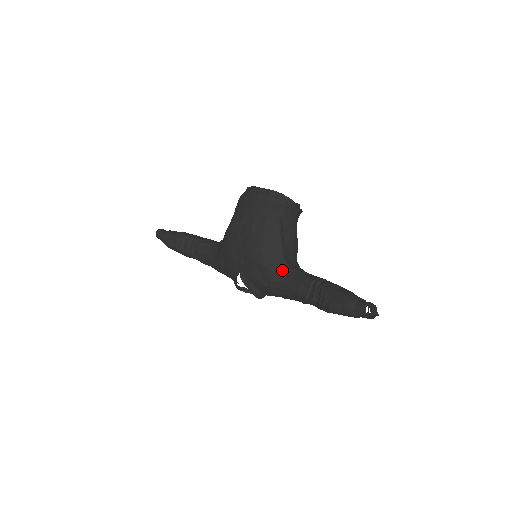
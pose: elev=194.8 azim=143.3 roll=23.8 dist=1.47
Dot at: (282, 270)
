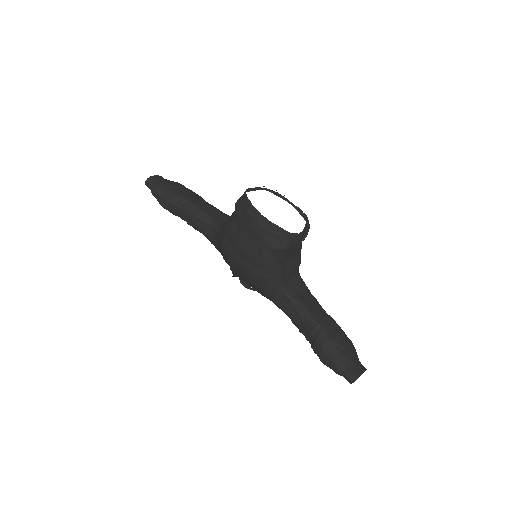
Dot at: (281, 296)
